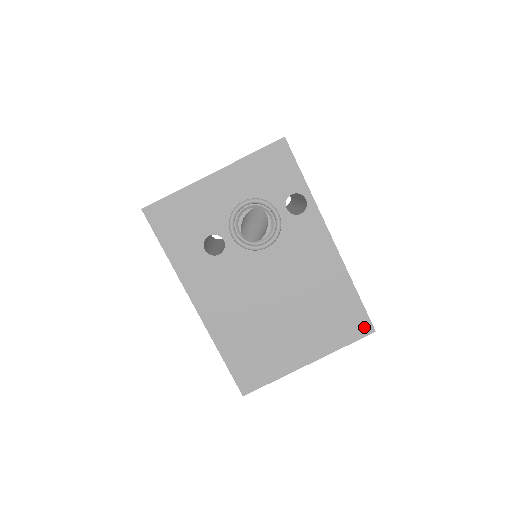
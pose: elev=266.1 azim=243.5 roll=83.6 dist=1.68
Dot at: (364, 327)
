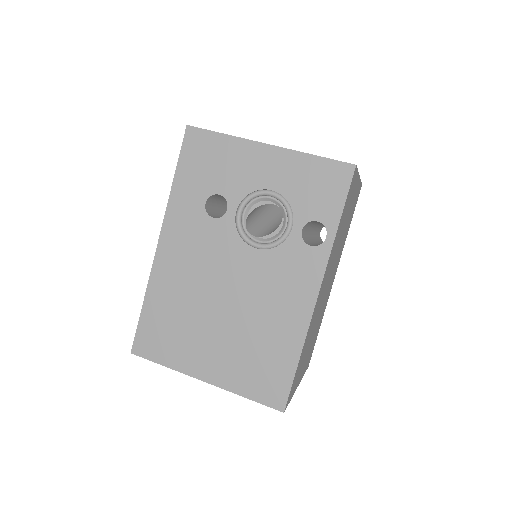
Dot at: (277, 398)
